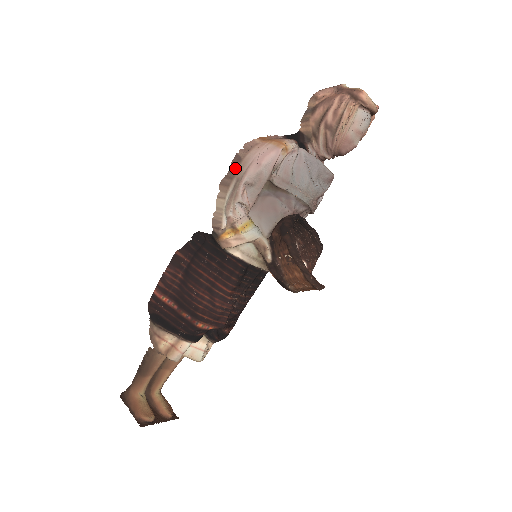
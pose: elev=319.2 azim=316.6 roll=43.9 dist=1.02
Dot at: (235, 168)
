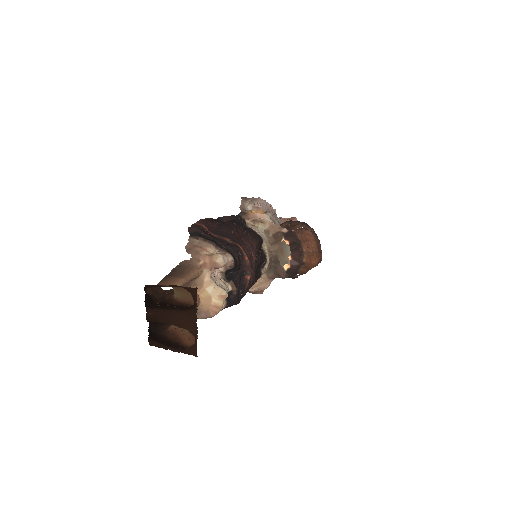
Dot at: (248, 198)
